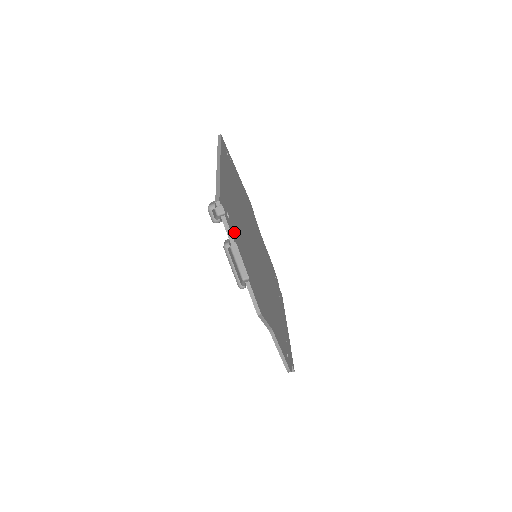
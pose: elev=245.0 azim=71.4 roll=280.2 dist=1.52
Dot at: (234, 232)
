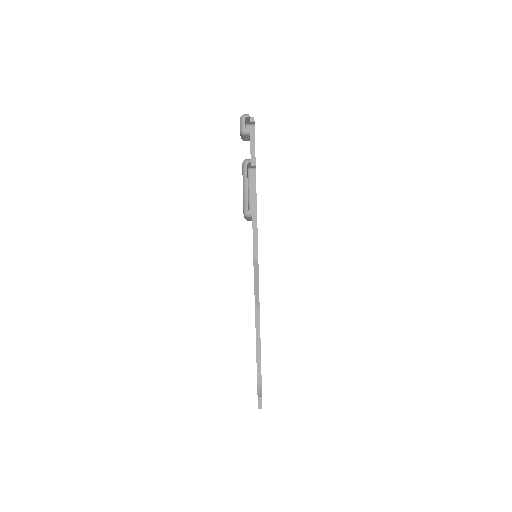
Dot at: occluded
